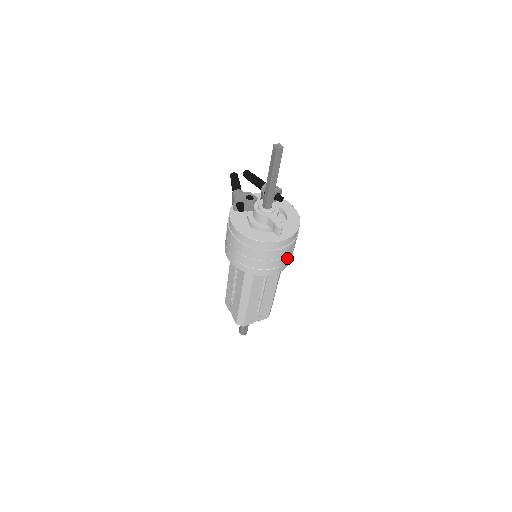
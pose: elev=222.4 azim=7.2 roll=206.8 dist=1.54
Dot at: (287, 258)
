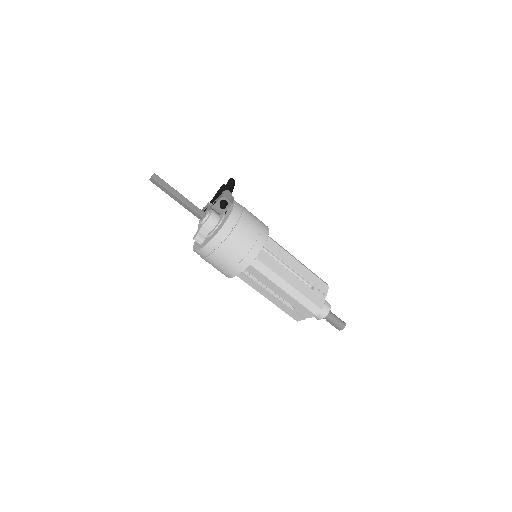
Dot at: (231, 262)
